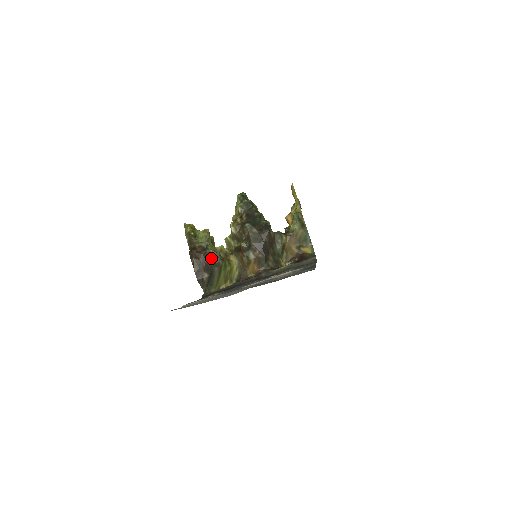
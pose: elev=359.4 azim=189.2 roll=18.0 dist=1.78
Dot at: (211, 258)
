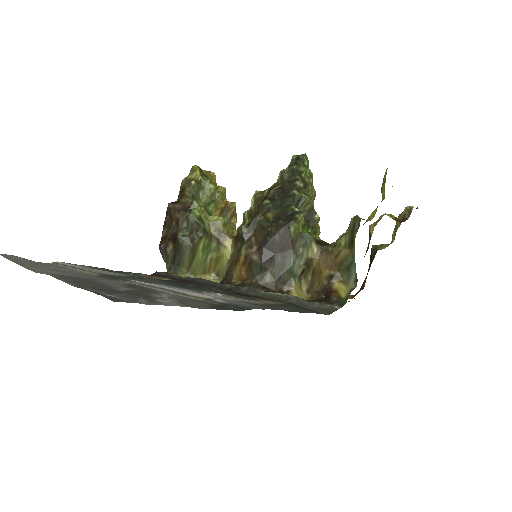
Dot at: (188, 226)
